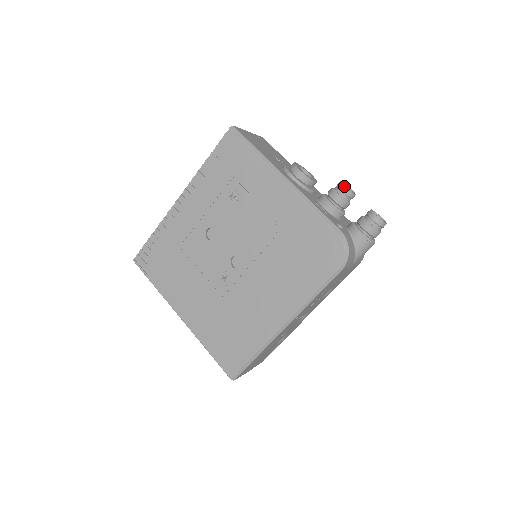
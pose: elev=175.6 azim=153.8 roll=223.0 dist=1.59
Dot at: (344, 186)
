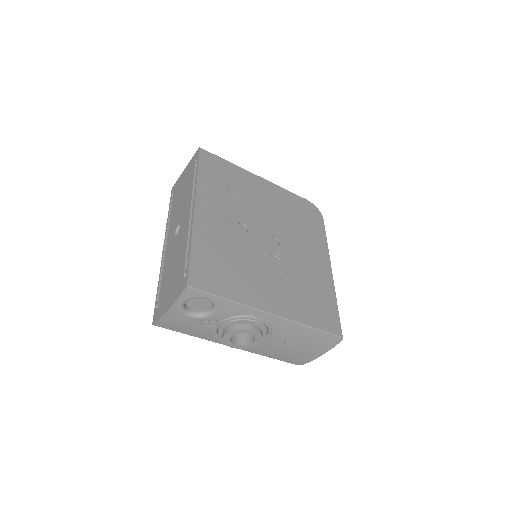
Dot at: occluded
